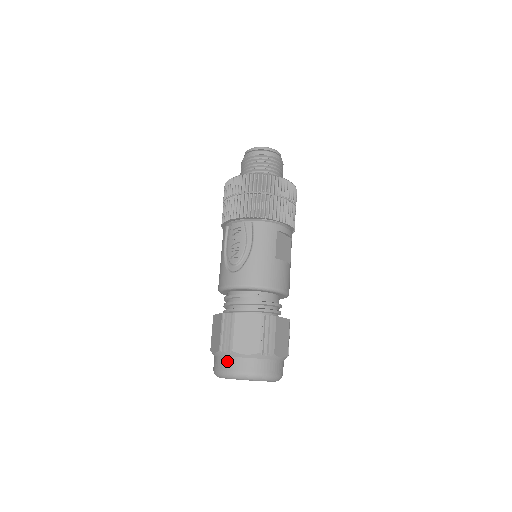
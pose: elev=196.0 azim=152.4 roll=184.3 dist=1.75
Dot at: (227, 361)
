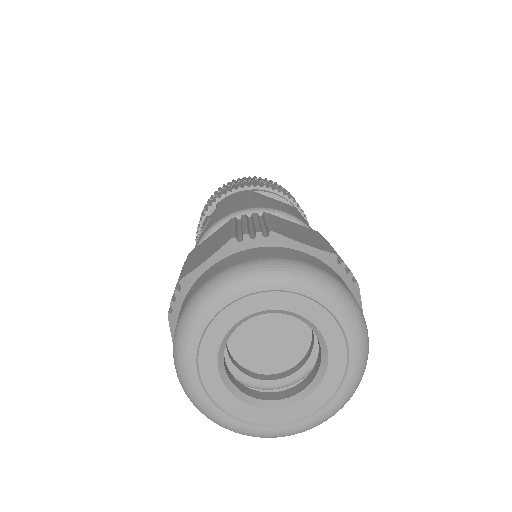
Dot at: (180, 310)
